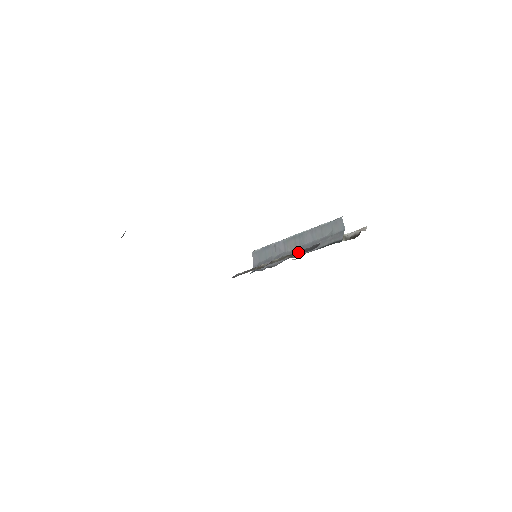
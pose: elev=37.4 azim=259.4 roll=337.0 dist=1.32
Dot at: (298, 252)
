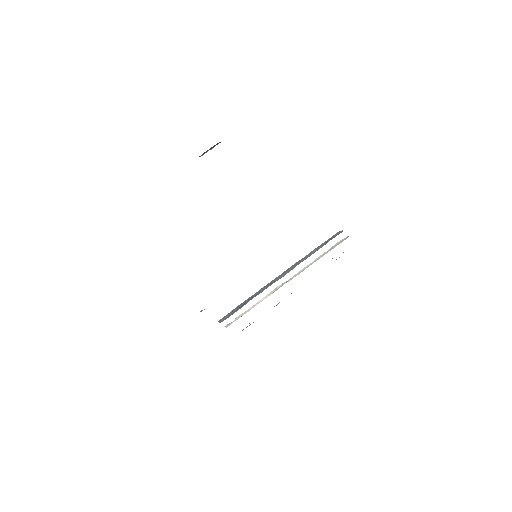
Dot at: occluded
